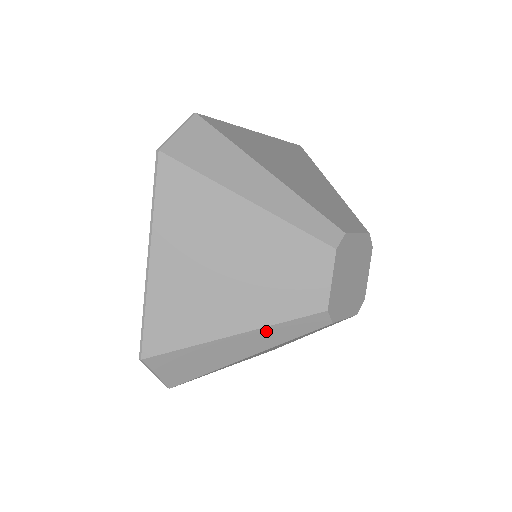
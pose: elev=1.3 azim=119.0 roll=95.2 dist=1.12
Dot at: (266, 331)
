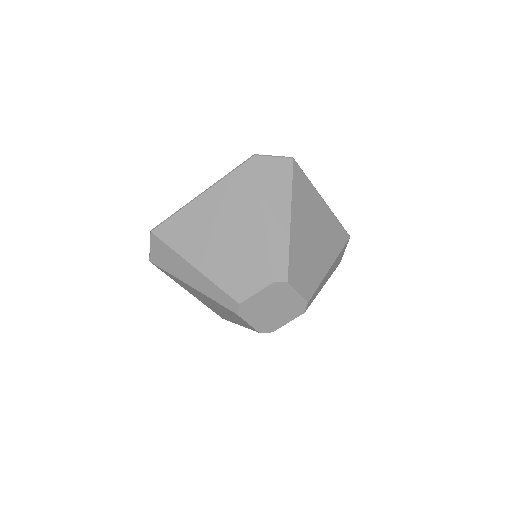
Dot at: (207, 282)
